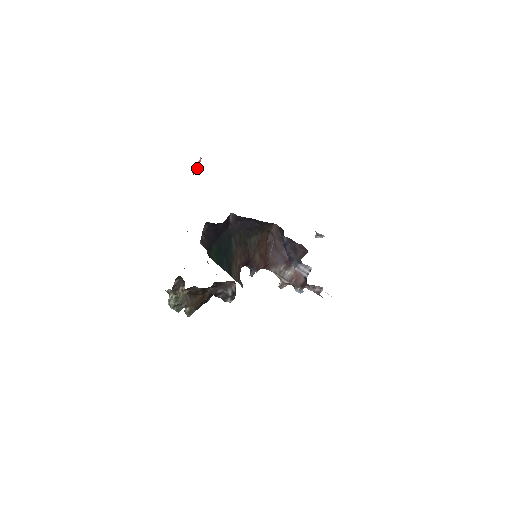
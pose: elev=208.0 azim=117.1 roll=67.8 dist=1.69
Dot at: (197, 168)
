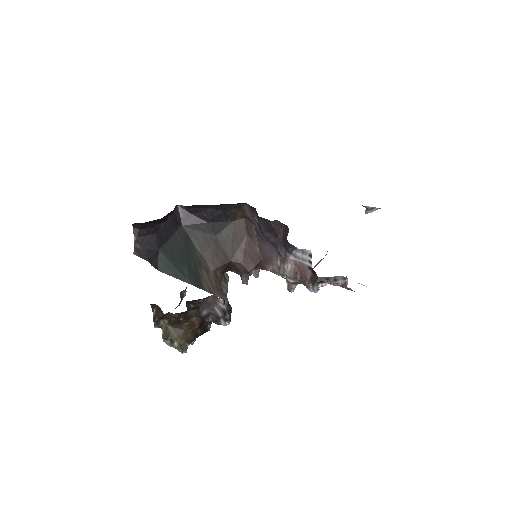
Dot at: occluded
